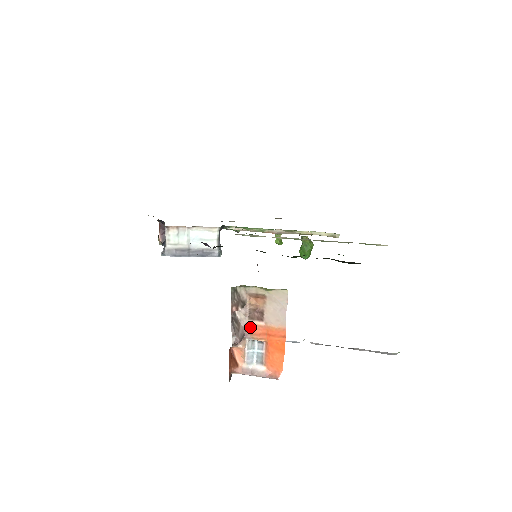
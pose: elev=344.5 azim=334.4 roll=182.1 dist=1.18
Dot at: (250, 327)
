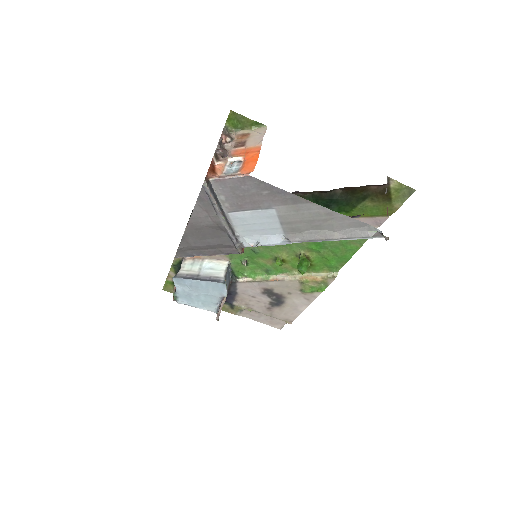
Dot at: (233, 151)
